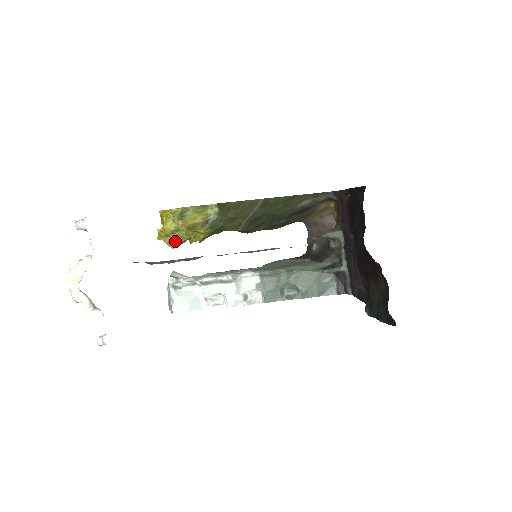
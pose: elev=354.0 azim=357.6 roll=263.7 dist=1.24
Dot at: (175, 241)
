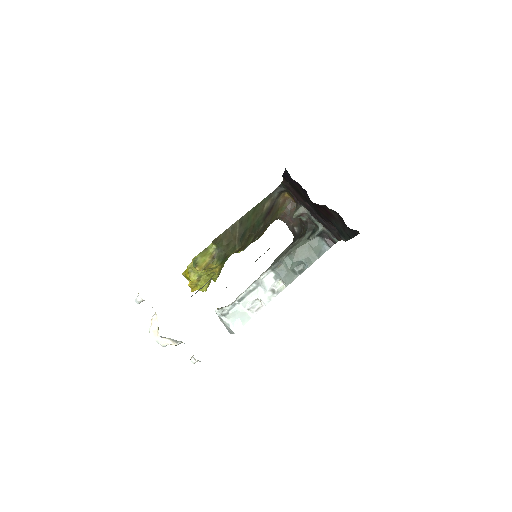
Dot at: occluded
